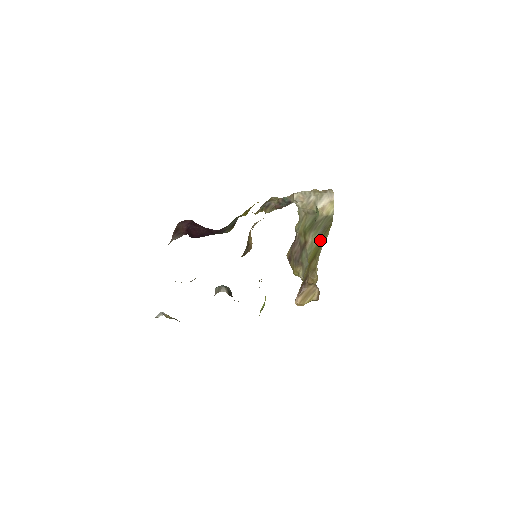
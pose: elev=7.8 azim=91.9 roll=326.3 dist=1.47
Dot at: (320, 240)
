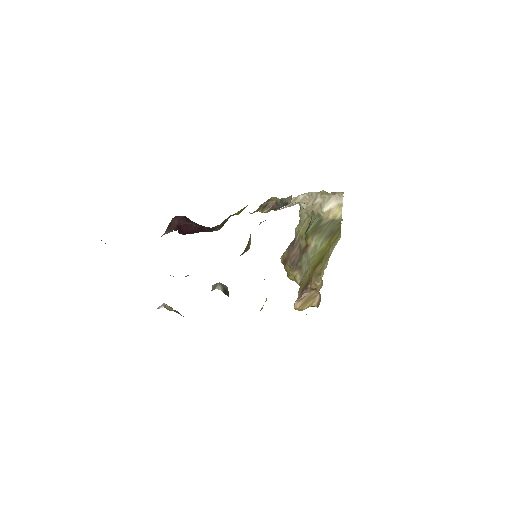
Dot at: (326, 244)
